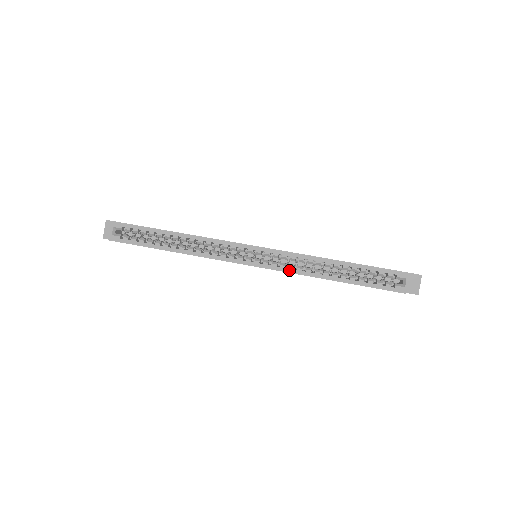
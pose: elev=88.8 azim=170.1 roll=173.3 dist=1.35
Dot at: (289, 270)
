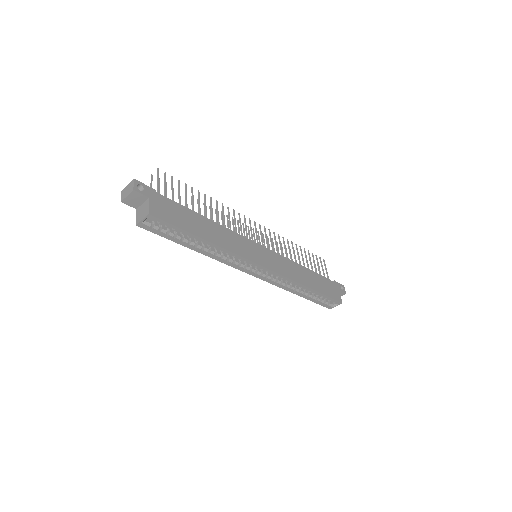
Dot at: (275, 284)
